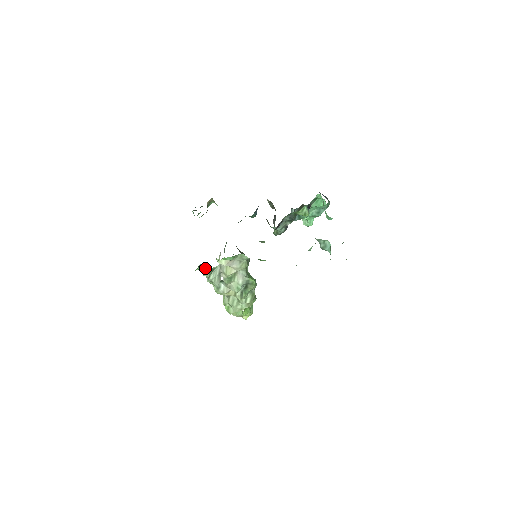
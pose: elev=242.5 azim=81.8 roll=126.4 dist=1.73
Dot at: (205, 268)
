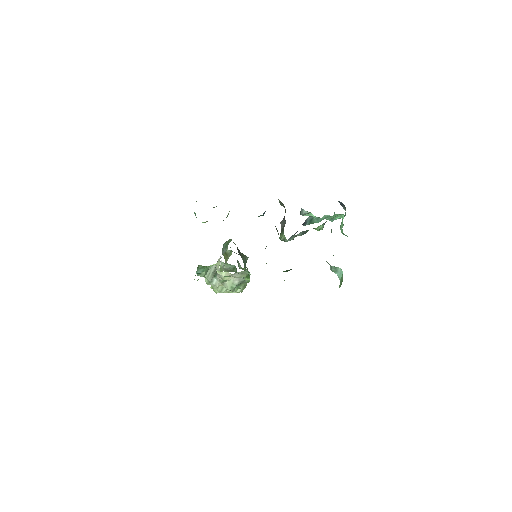
Dot at: (200, 269)
